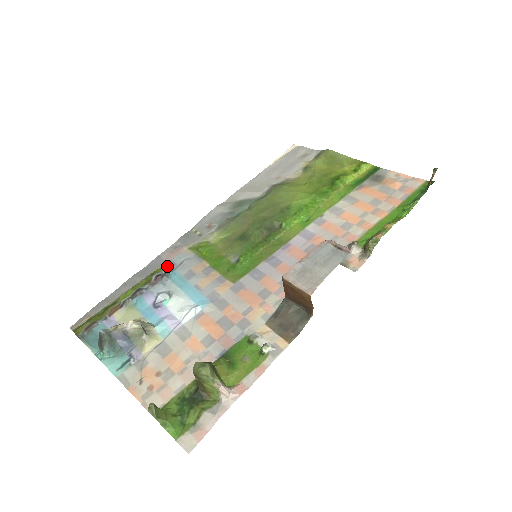
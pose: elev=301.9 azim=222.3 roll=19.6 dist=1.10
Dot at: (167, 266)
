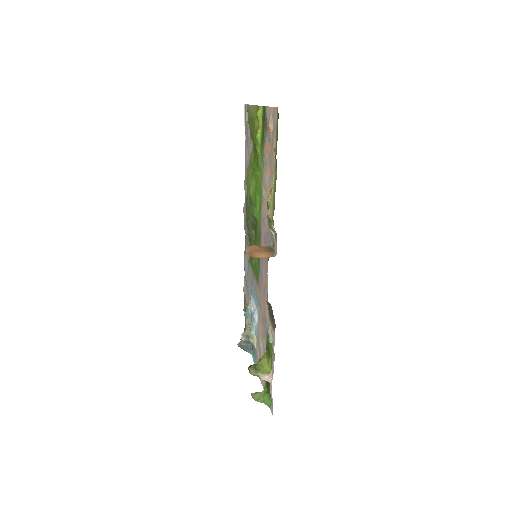
Dot at: occluded
